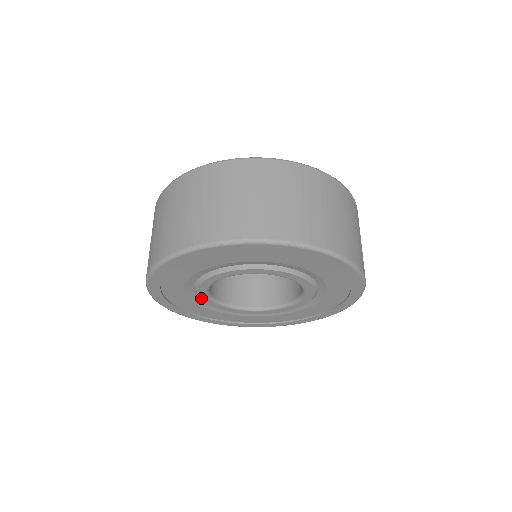
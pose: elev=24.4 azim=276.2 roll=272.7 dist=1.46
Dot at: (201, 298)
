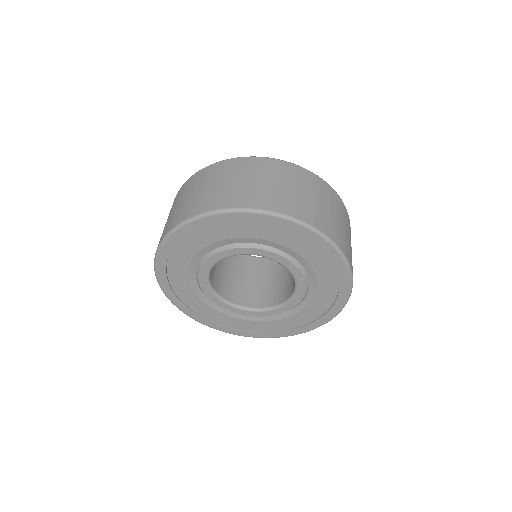
Dot at: (203, 266)
